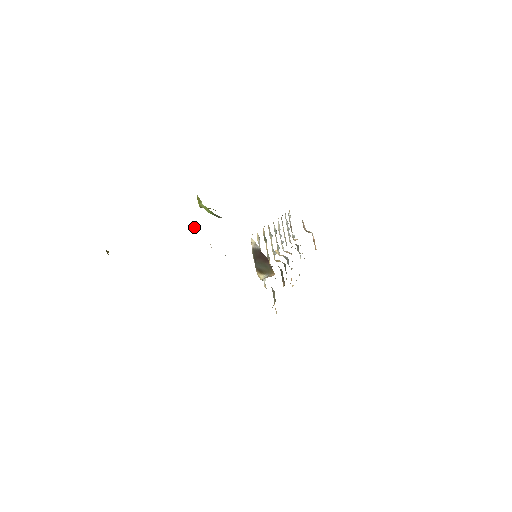
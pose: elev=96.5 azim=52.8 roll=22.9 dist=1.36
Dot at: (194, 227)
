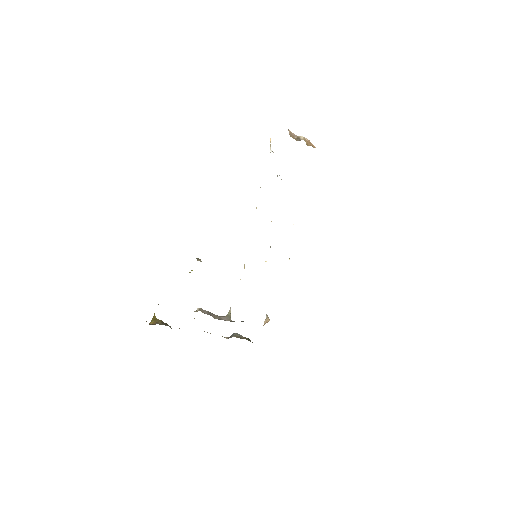
Dot at: (197, 260)
